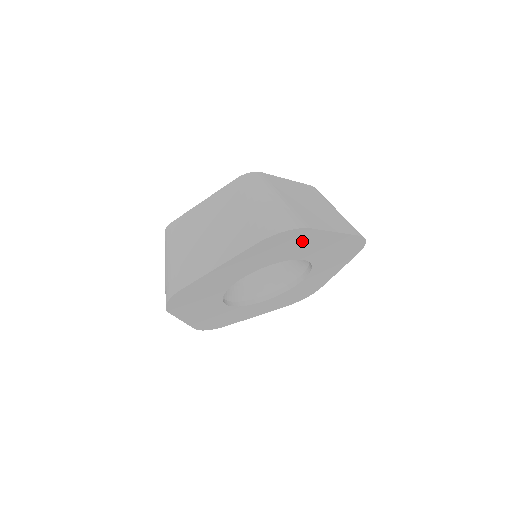
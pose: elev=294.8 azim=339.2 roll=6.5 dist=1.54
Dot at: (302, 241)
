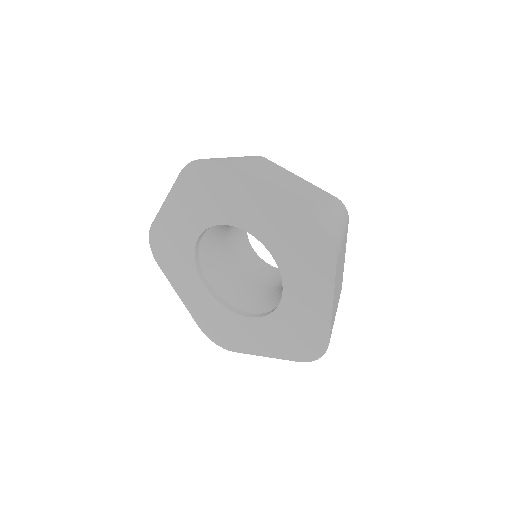
Dot at: (314, 270)
